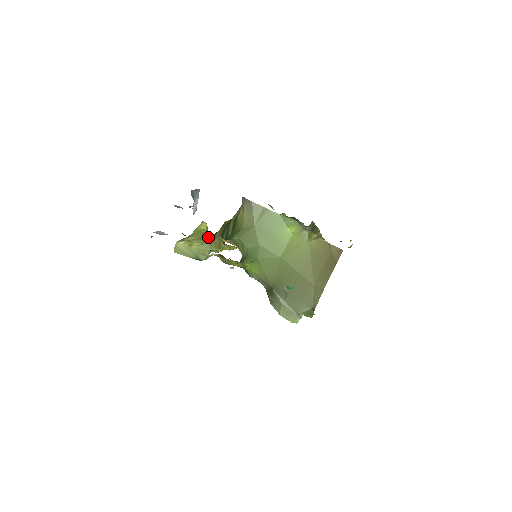
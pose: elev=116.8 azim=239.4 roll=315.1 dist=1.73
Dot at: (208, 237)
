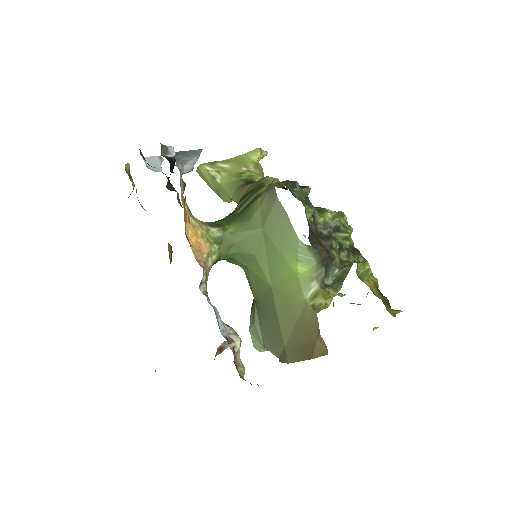
Dot at: (240, 180)
